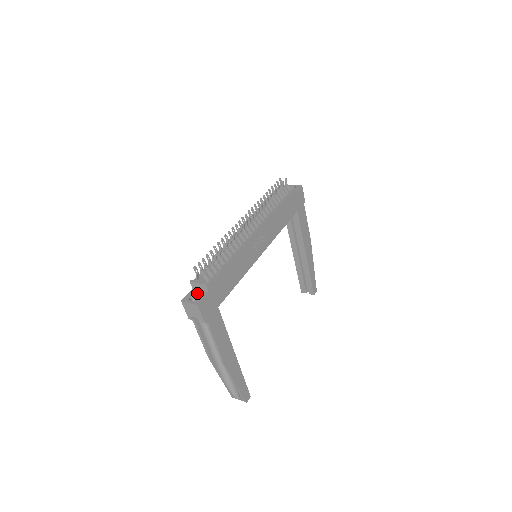
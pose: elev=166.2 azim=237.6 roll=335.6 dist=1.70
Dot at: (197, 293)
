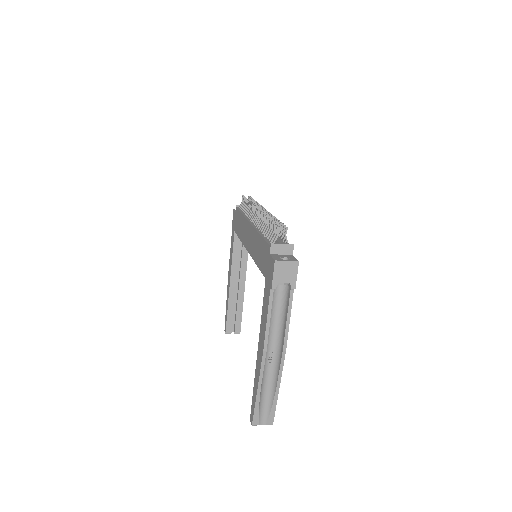
Dot at: (282, 256)
